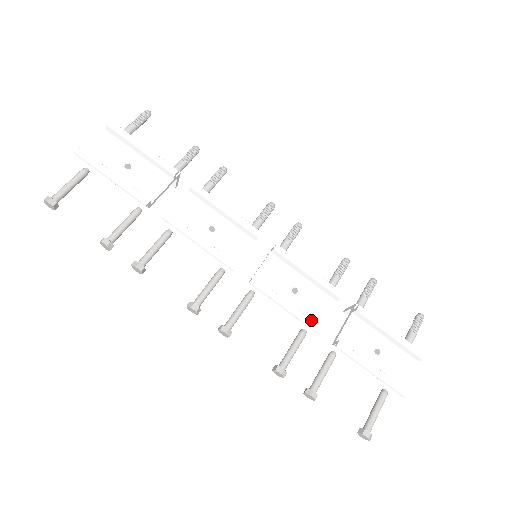
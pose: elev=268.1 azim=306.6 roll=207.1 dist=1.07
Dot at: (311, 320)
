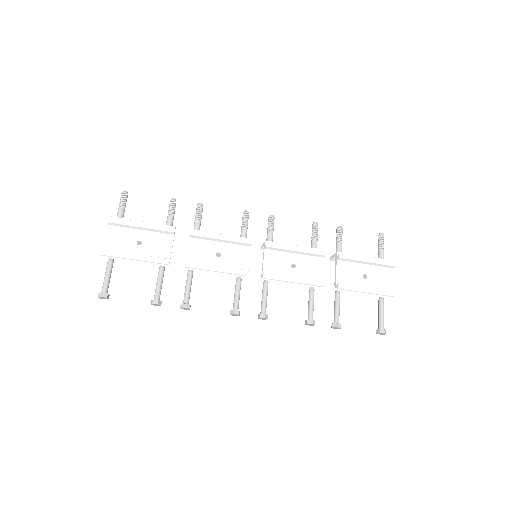
Dot at: (314, 281)
